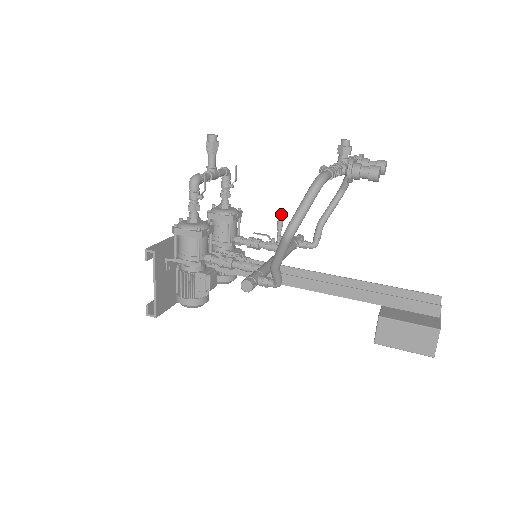
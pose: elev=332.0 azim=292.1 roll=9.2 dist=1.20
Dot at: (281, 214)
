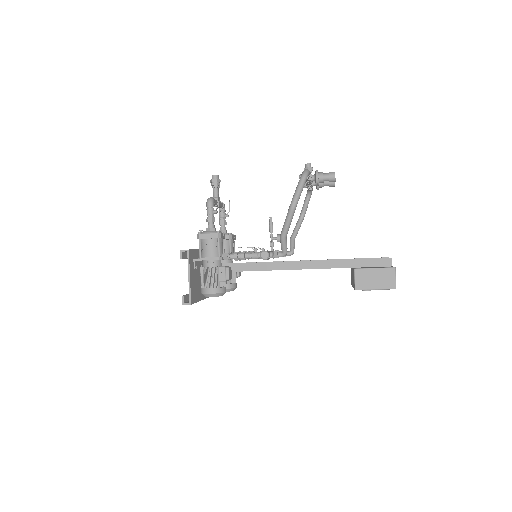
Dot at: (271, 220)
